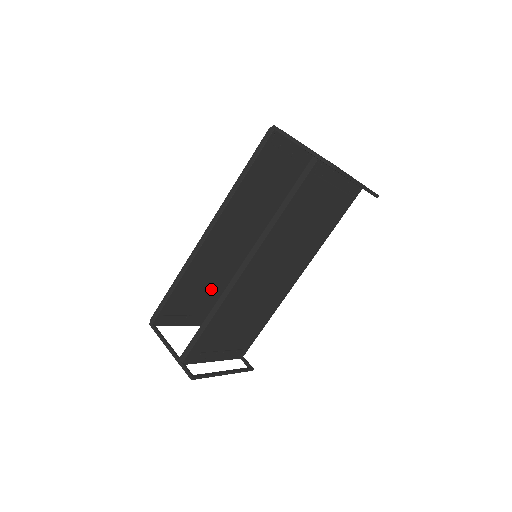
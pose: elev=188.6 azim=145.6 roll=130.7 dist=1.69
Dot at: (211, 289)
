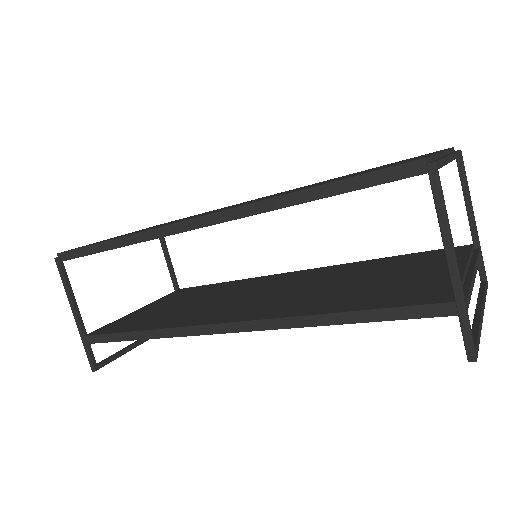
Dot at: occluded
